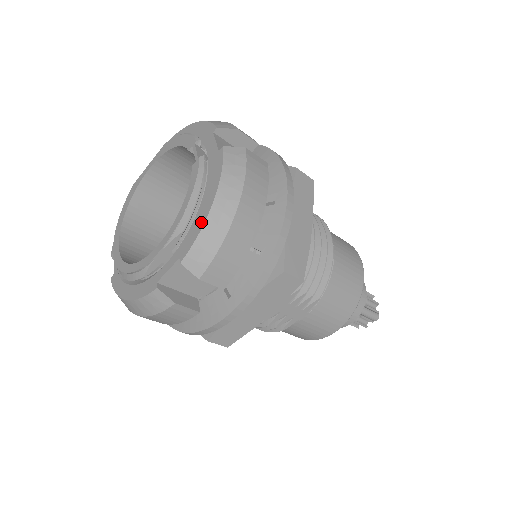
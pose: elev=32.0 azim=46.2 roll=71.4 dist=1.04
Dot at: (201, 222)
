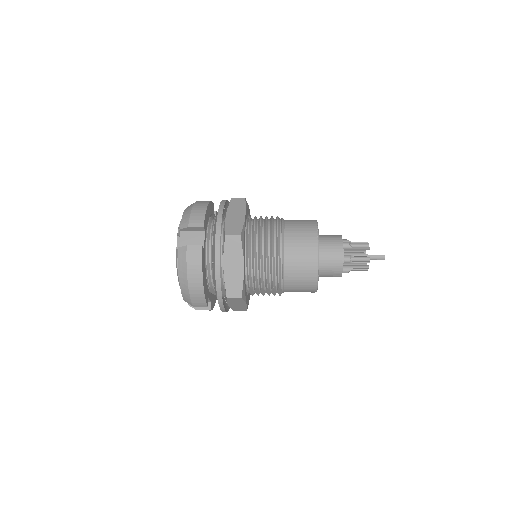
Dot at: (181, 287)
